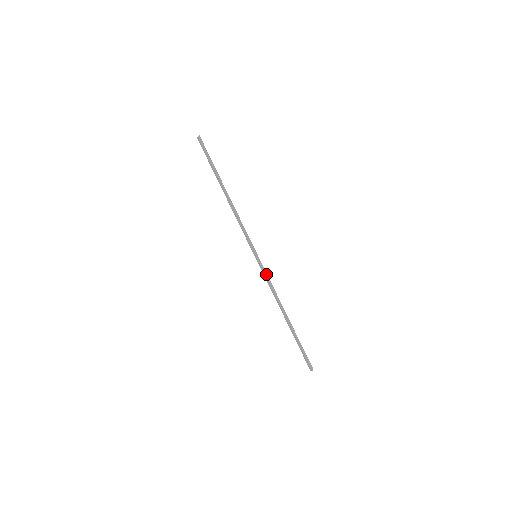
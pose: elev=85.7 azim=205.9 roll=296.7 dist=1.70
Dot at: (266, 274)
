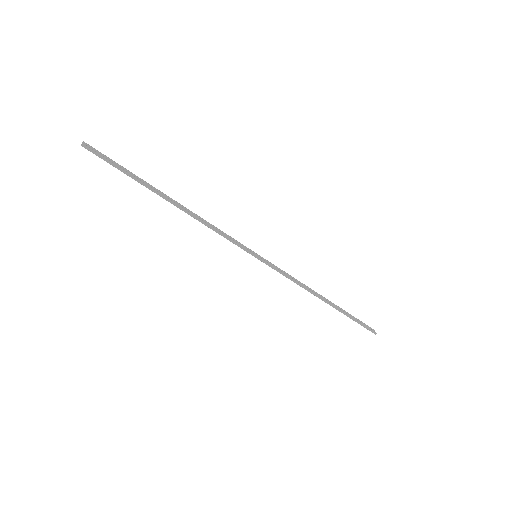
Dot at: (279, 271)
